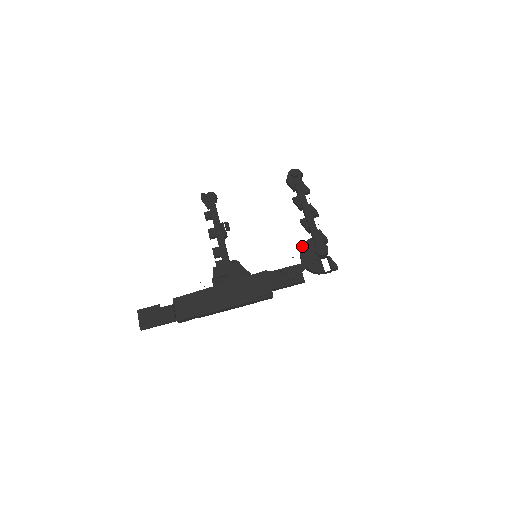
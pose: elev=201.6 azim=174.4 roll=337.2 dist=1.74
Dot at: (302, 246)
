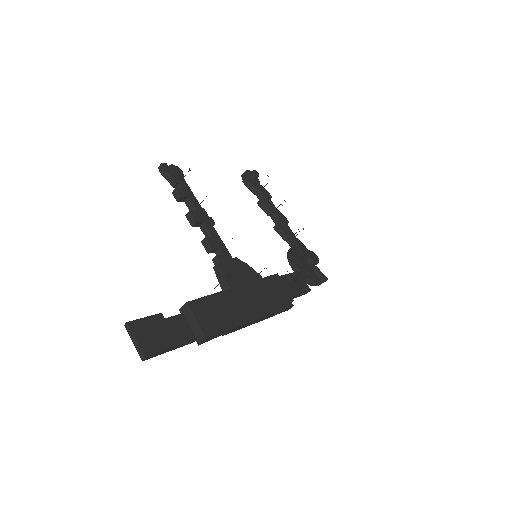
Dot at: (292, 252)
